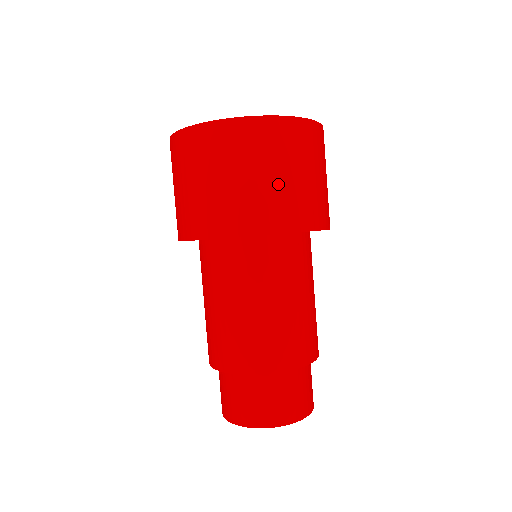
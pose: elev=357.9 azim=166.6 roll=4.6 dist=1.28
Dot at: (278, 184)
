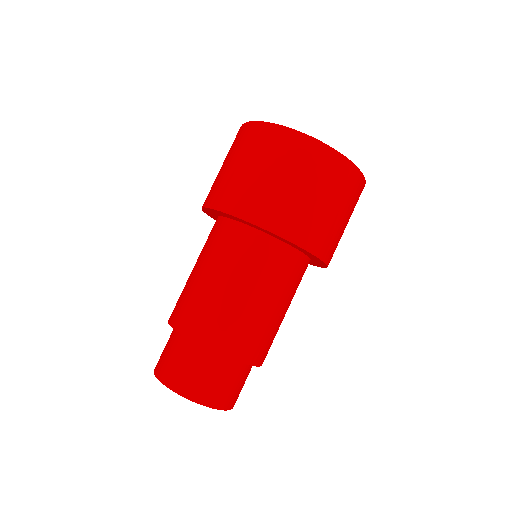
Dot at: (316, 206)
